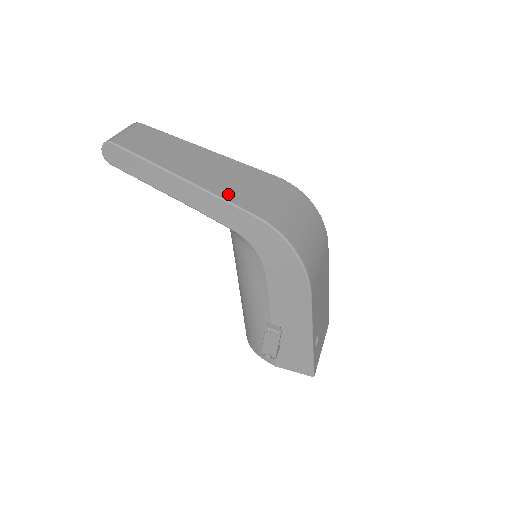
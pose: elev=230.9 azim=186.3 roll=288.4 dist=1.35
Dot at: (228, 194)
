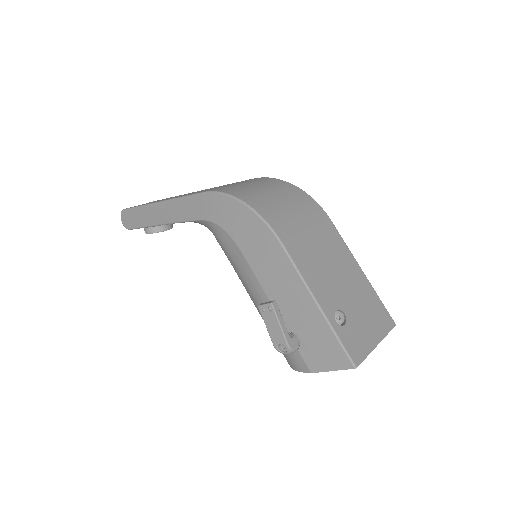
Dot at: occluded
